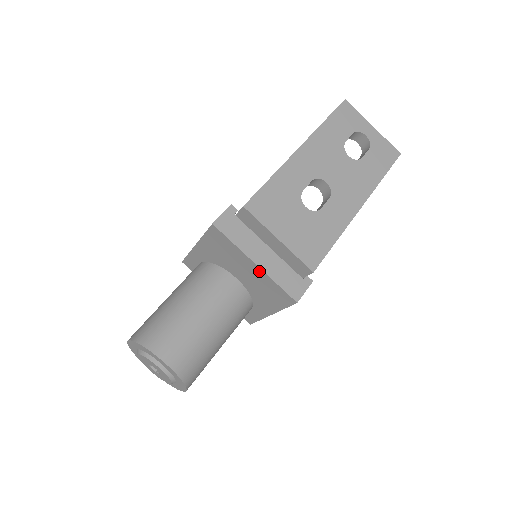
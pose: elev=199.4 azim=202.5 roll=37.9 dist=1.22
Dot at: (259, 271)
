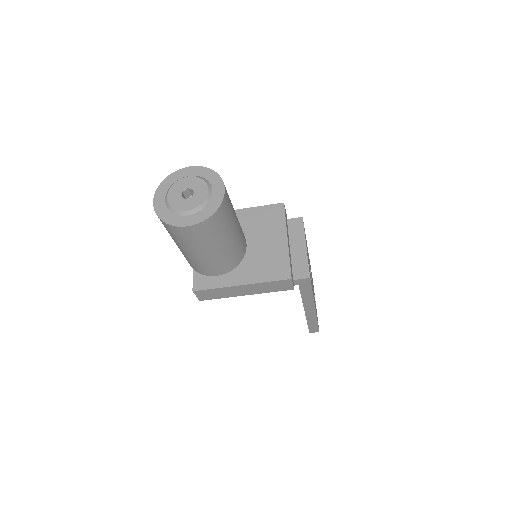
Dot at: (284, 245)
